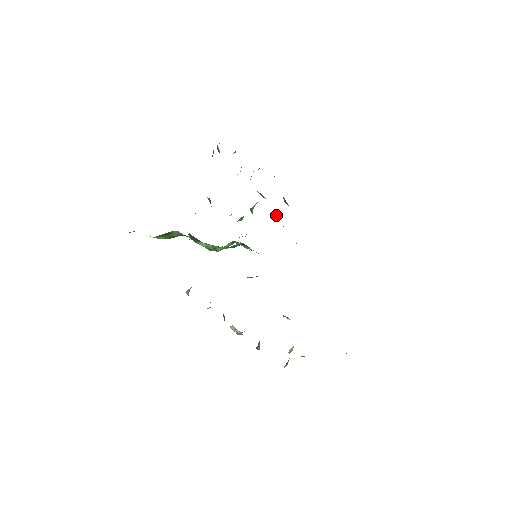
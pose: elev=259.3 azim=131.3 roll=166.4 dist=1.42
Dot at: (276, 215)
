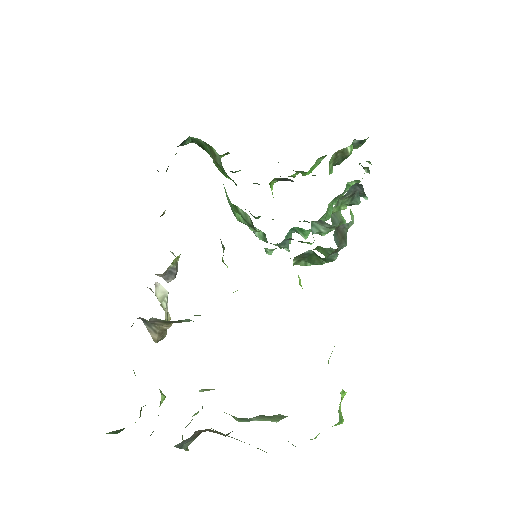
Dot at: (327, 251)
